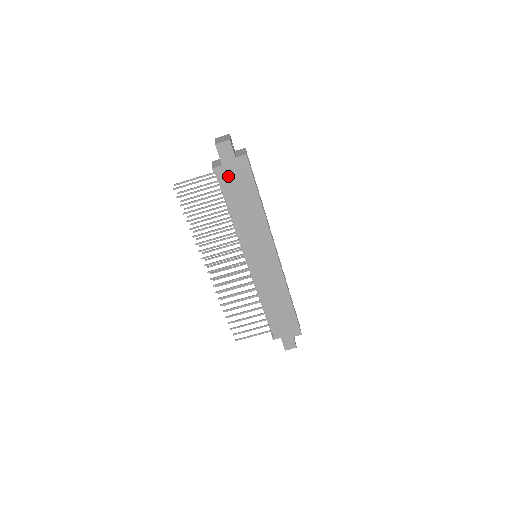
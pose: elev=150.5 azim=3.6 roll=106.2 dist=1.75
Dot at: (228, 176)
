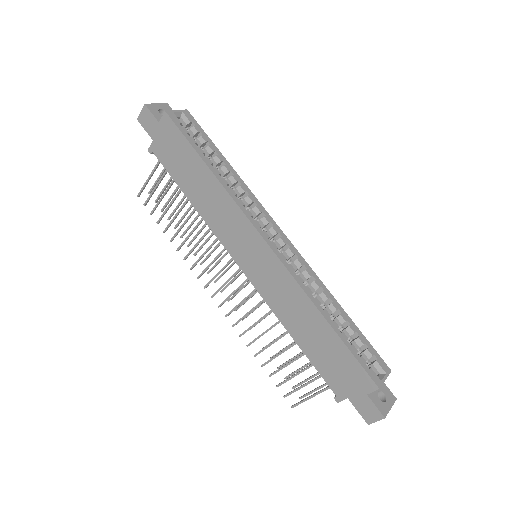
Dot at: (164, 151)
